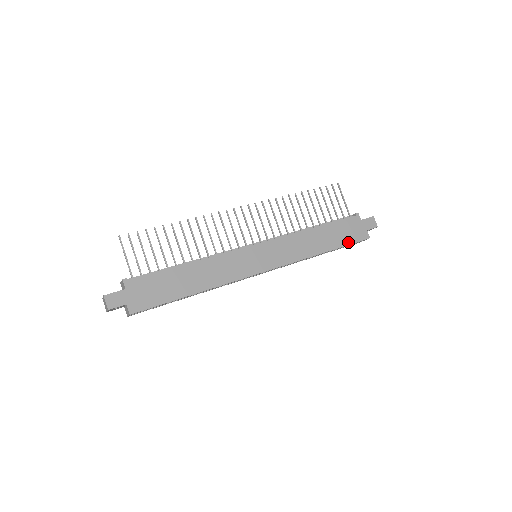
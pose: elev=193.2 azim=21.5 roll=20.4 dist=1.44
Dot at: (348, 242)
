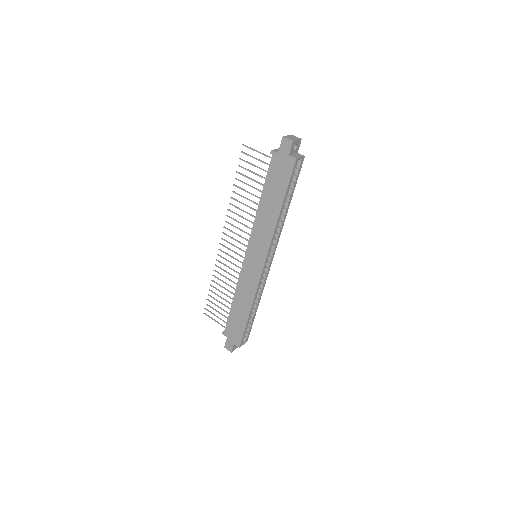
Dot at: (286, 184)
